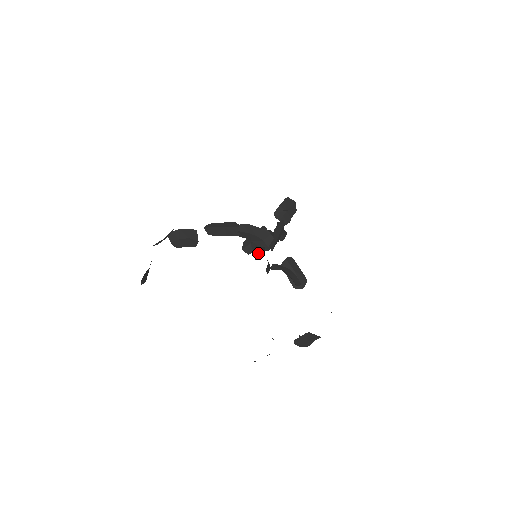
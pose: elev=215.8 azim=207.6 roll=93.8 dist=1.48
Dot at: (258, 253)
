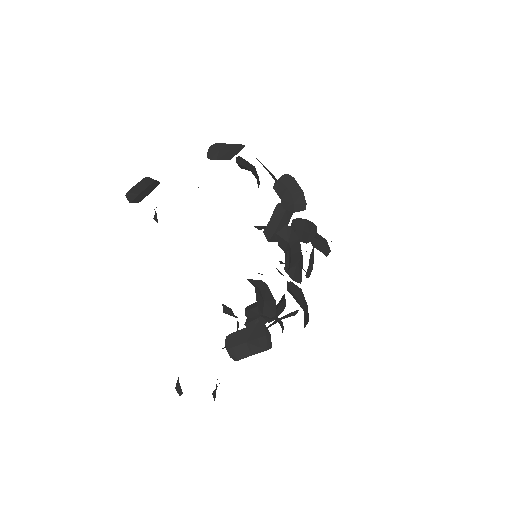
Dot at: (271, 229)
